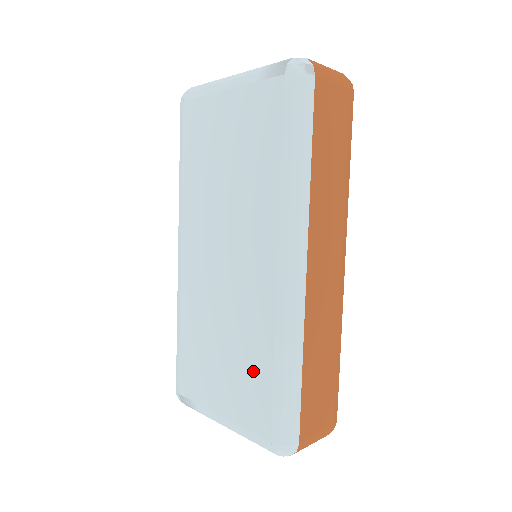
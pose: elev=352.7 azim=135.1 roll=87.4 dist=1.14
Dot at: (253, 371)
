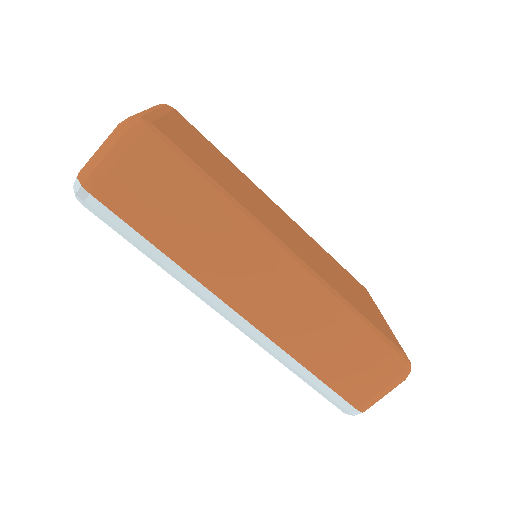
Dot at: occluded
